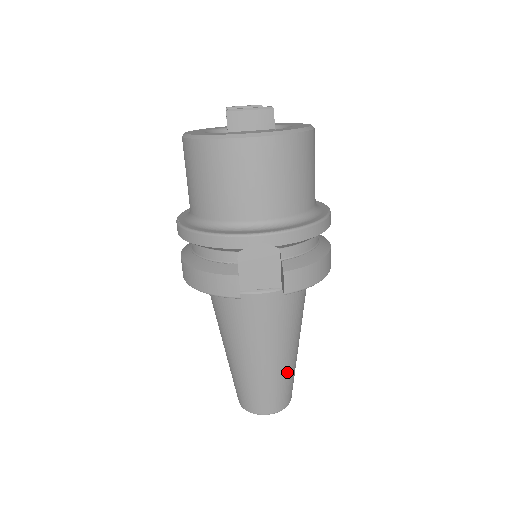
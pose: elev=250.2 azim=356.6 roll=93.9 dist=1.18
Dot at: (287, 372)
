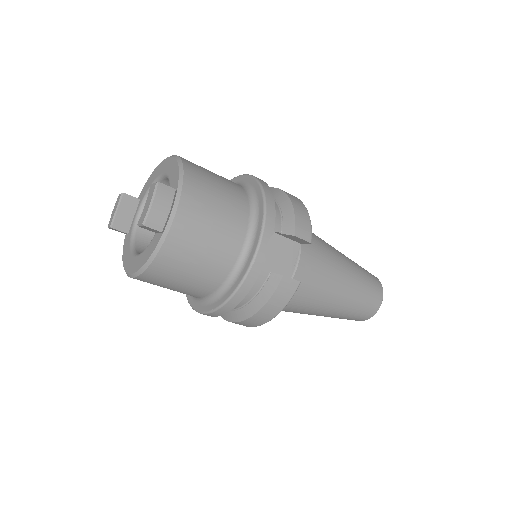
Dot at: (358, 270)
